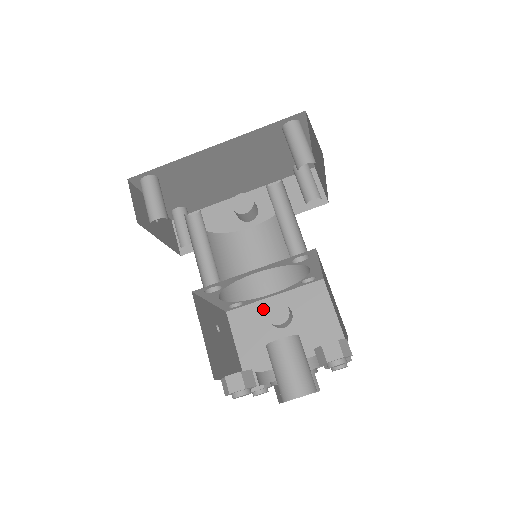
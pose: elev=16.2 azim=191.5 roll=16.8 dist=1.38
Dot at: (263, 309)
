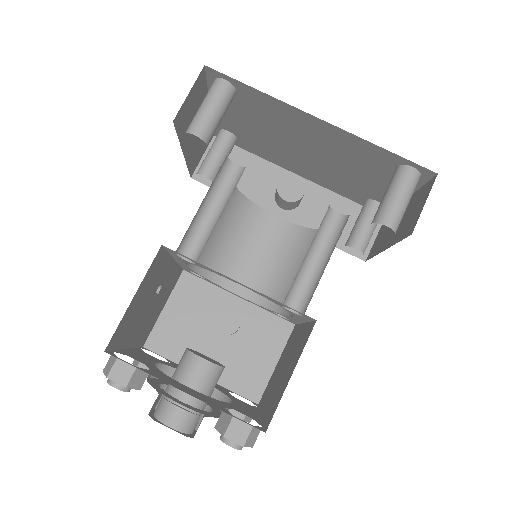
Dot at: (218, 299)
